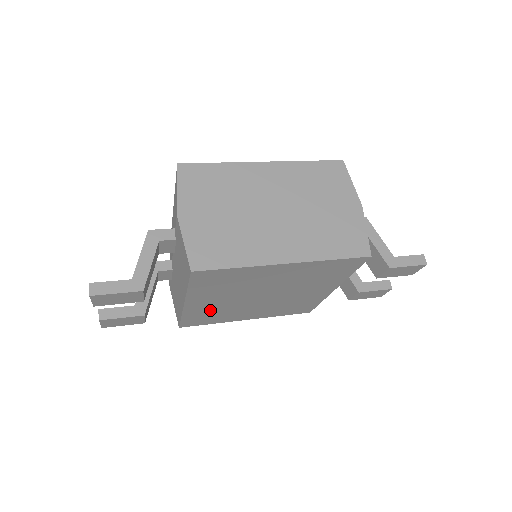
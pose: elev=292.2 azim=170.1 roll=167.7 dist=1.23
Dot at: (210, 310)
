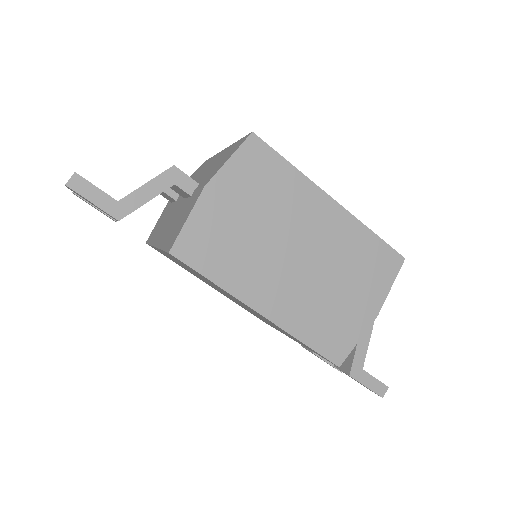
Dot at: occluded
